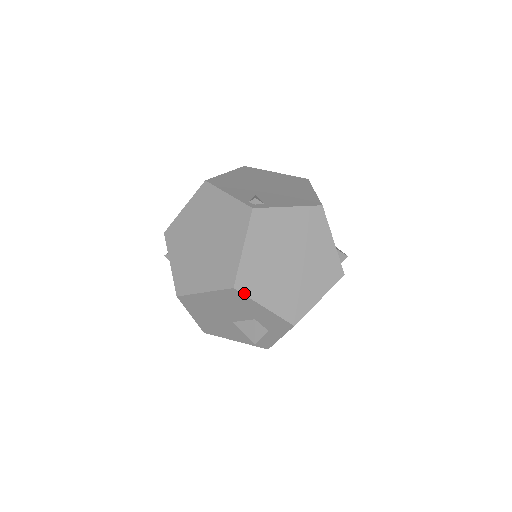
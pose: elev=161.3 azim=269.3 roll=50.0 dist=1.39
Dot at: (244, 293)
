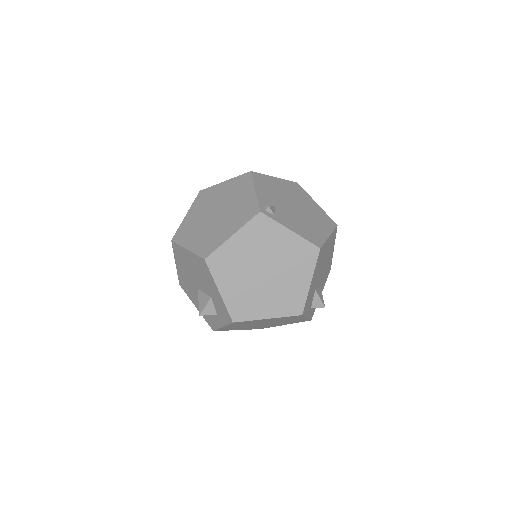
Dot at: (210, 269)
